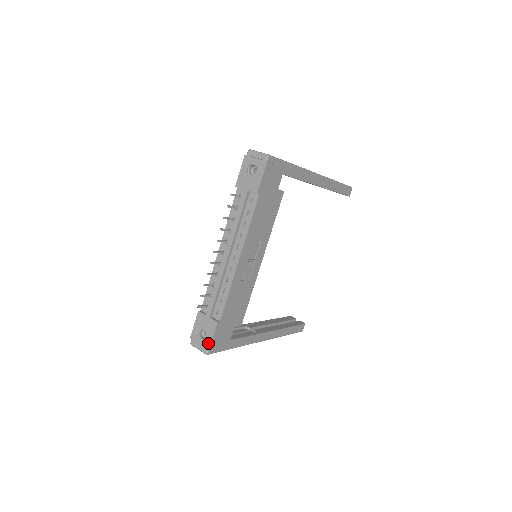
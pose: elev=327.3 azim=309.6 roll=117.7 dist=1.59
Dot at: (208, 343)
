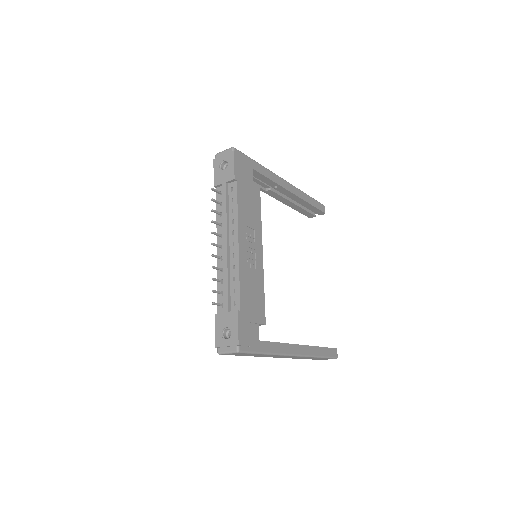
Dot at: (235, 338)
